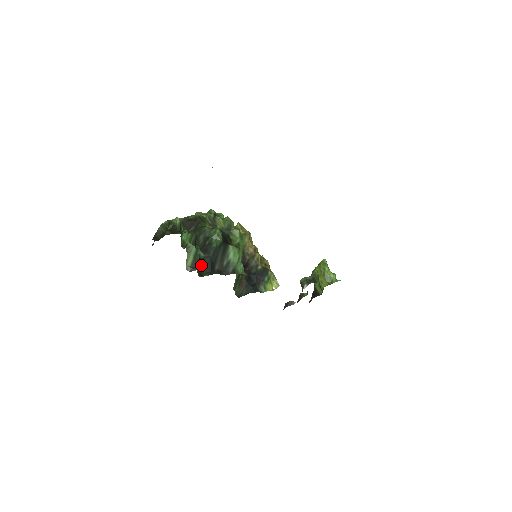
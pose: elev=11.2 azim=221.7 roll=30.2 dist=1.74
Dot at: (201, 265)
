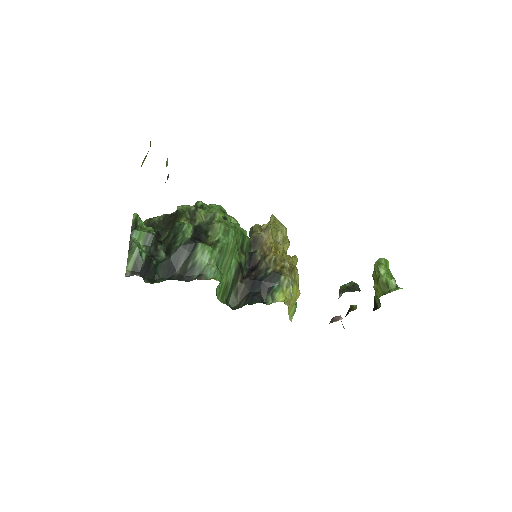
Dot at: (156, 269)
